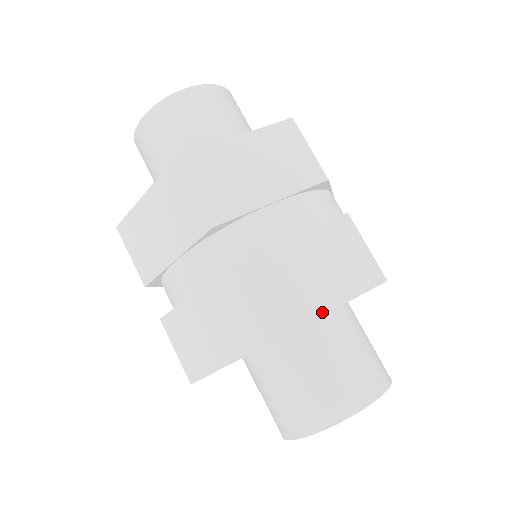
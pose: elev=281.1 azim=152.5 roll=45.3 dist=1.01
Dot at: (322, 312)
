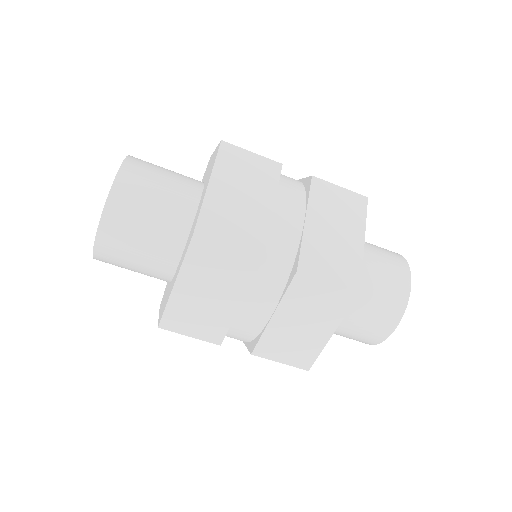
Dot at: (362, 249)
